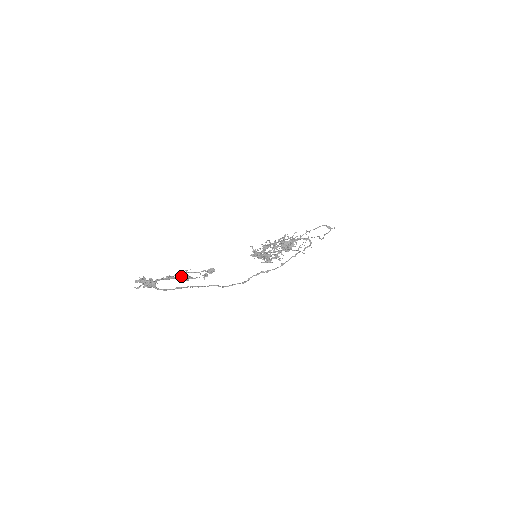
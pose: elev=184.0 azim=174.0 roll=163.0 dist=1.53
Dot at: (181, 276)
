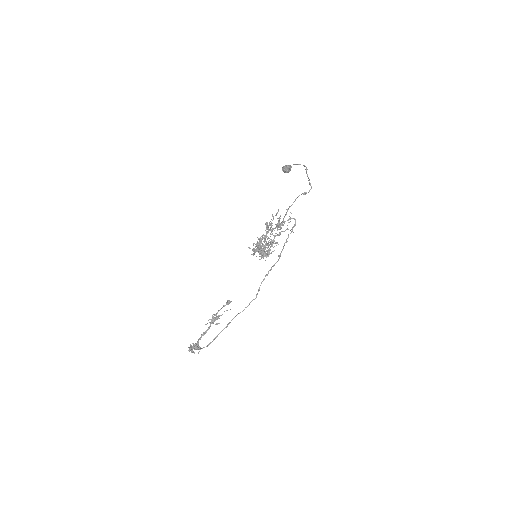
Dot at: (212, 323)
